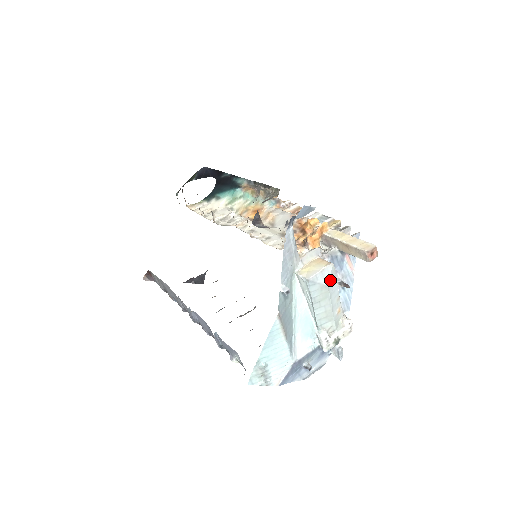
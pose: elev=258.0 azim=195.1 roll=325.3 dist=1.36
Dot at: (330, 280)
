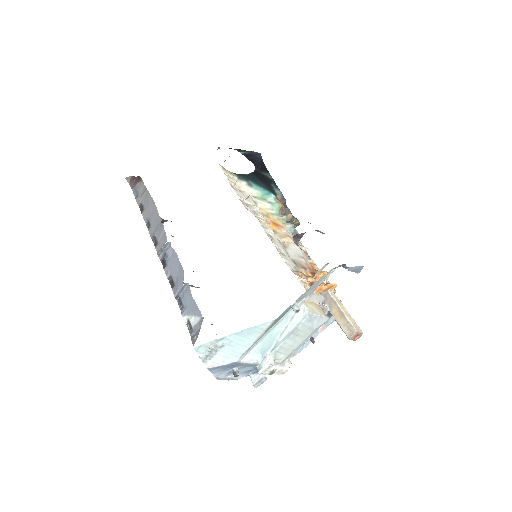
Dot at: (318, 327)
